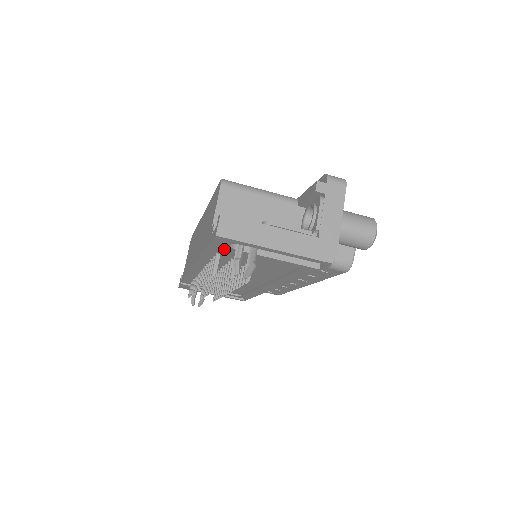
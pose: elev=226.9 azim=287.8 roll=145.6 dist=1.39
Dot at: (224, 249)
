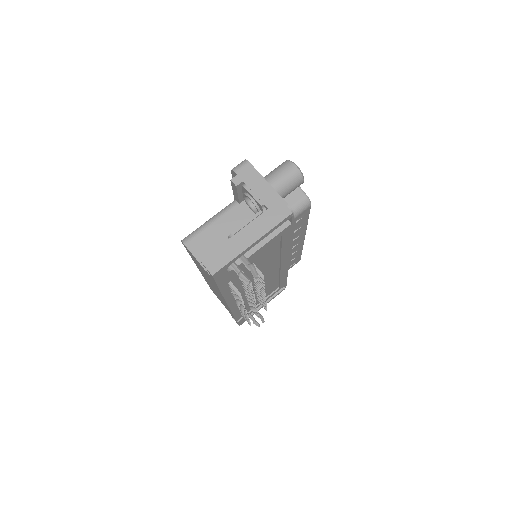
Dot at: (227, 276)
